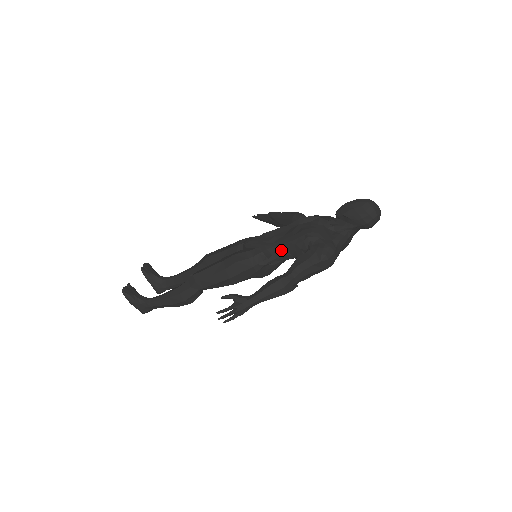
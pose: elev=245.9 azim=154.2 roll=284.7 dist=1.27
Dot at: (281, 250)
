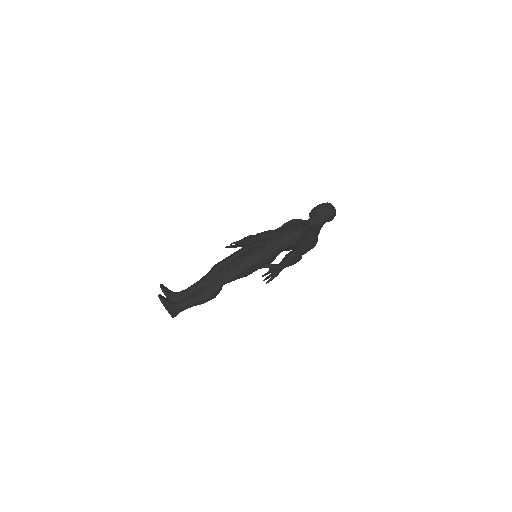
Dot at: (280, 242)
